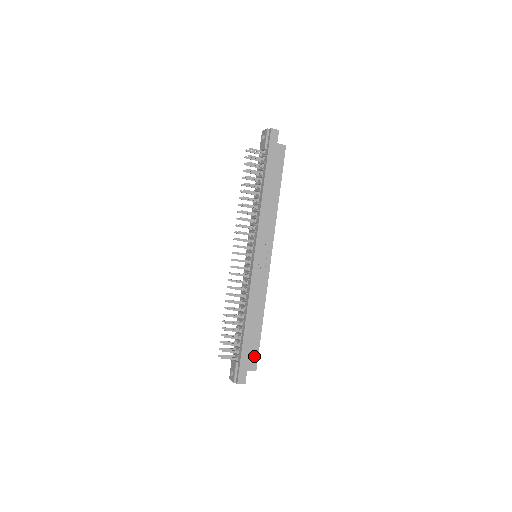
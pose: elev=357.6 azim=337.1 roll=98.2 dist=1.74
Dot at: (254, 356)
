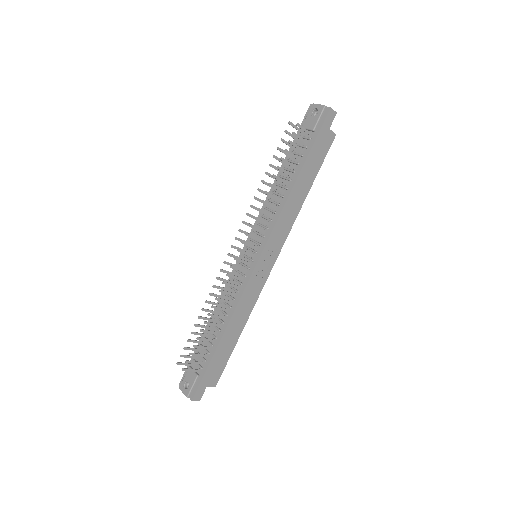
Dot at: (219, 371)
